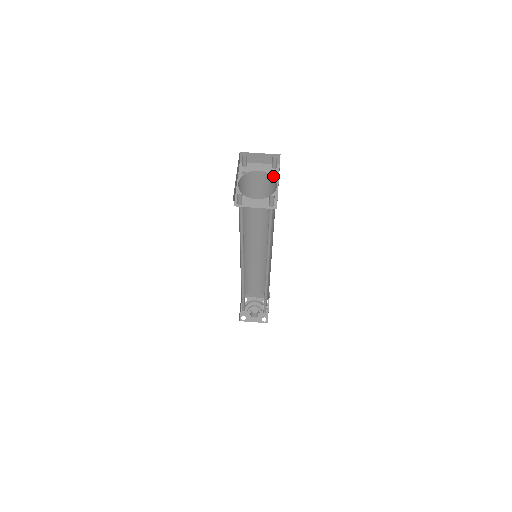
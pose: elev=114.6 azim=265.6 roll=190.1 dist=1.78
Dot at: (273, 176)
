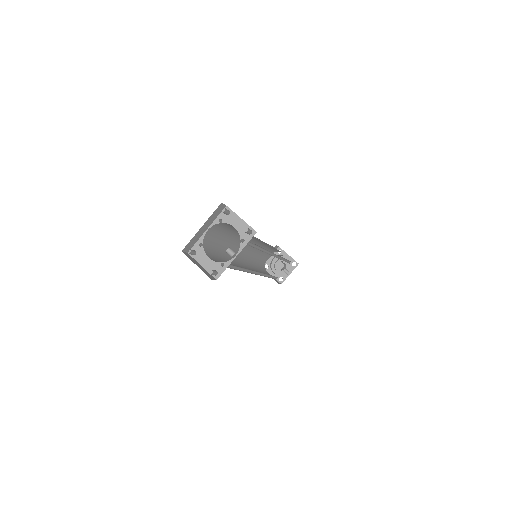
Dot at: (241, 242)
